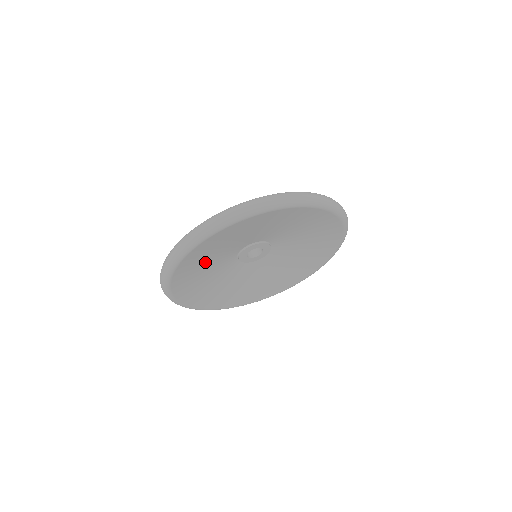
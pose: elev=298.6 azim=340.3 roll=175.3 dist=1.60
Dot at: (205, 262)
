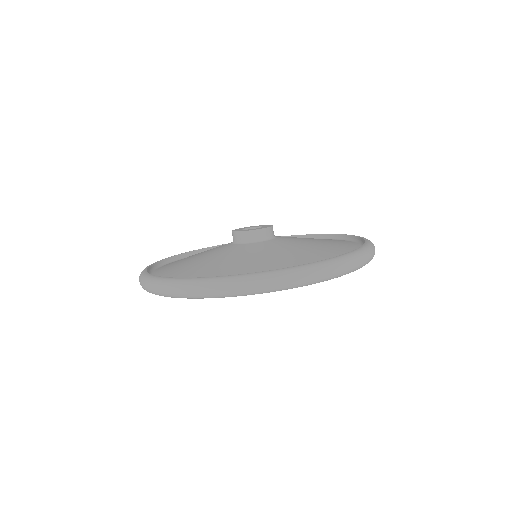
Dot at: occluded
